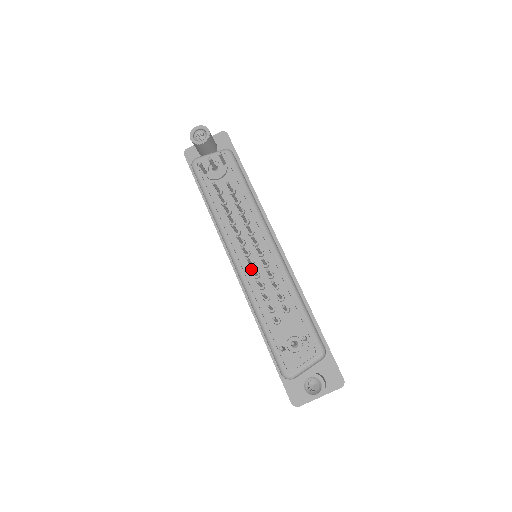
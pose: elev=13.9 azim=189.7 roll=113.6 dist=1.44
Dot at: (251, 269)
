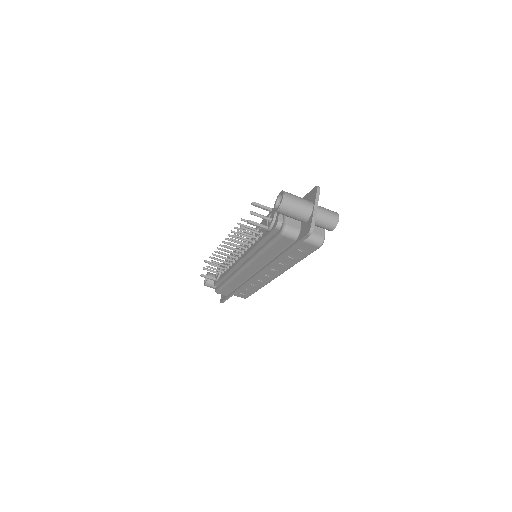
Dot at: occluded
